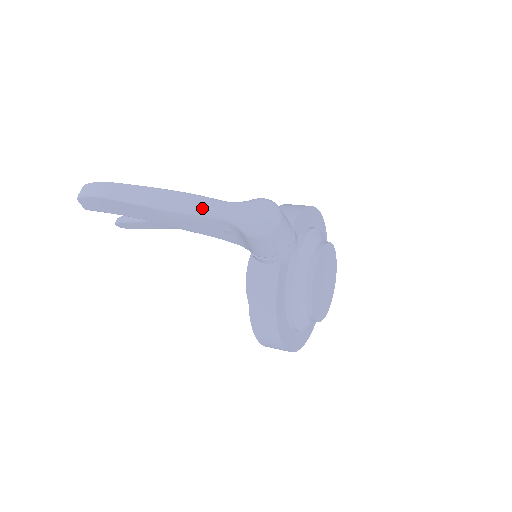
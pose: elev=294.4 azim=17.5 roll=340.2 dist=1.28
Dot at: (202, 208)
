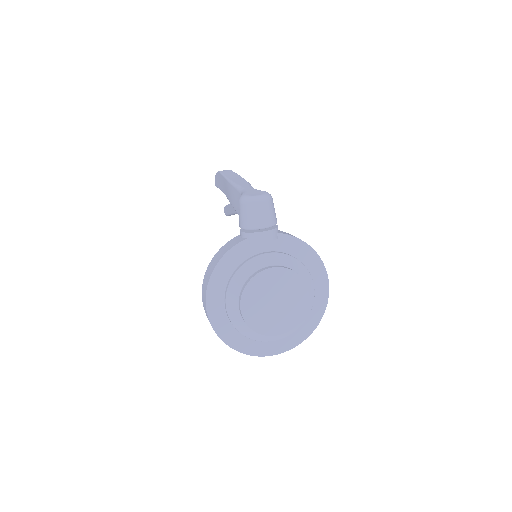
Dot at: (241, 185)
